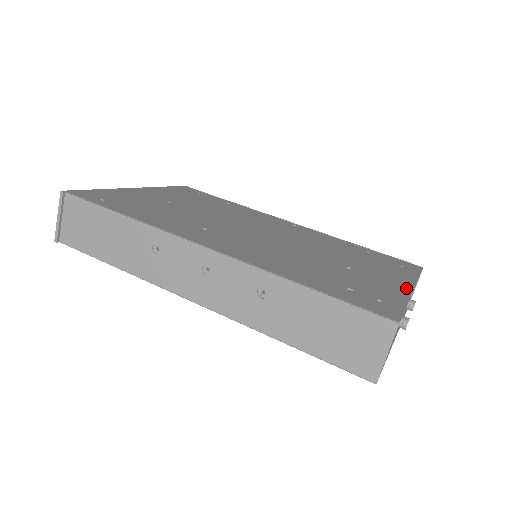
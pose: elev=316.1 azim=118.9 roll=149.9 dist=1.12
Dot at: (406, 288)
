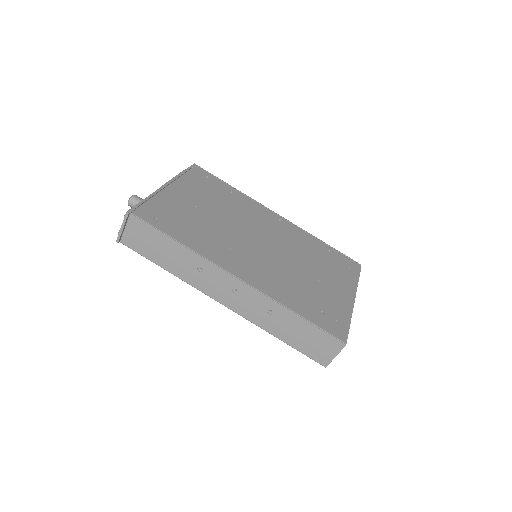
Dot at: (351, 300)
